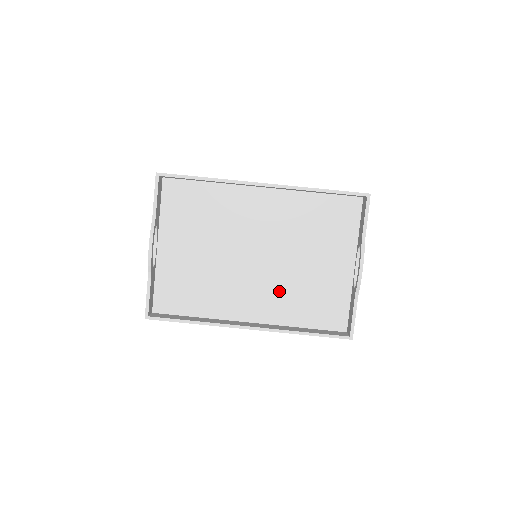
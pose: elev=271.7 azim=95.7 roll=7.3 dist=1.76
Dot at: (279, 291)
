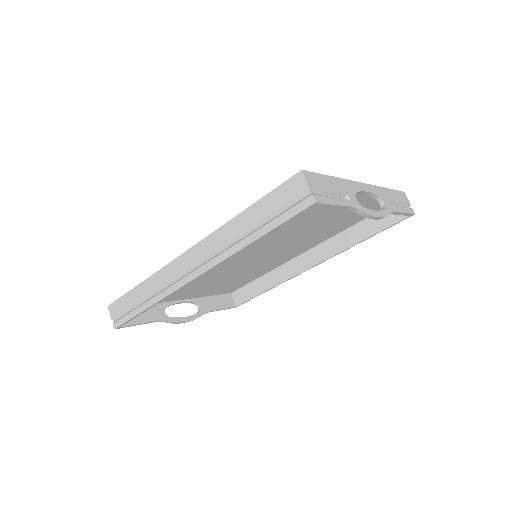
Dot at: (305, 240)
